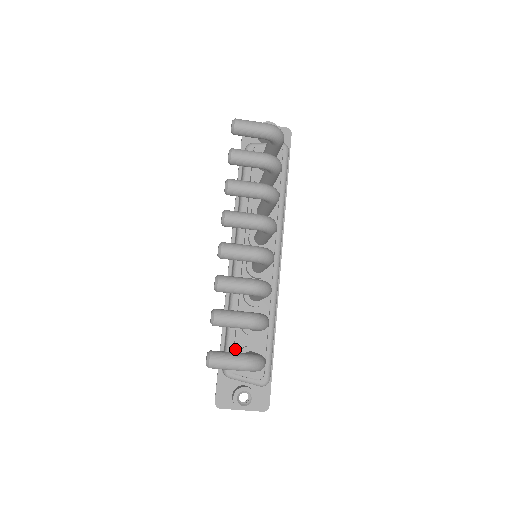
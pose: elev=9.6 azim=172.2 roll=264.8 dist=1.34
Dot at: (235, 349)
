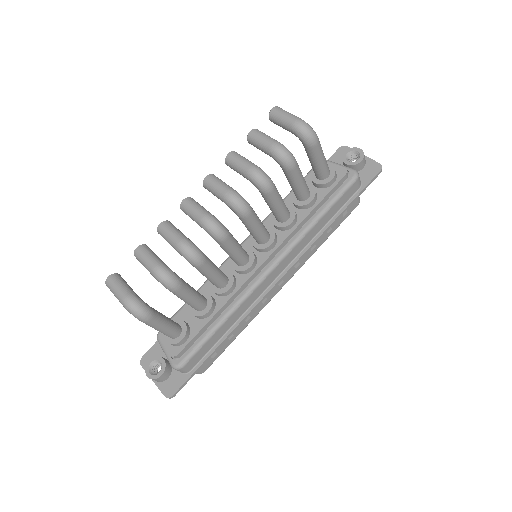
Dot at: (175, 317)
